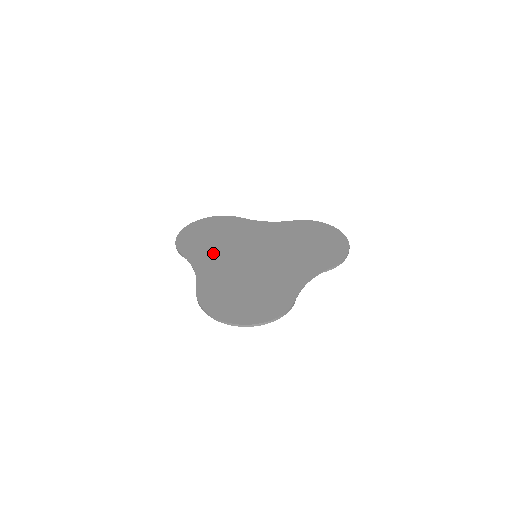
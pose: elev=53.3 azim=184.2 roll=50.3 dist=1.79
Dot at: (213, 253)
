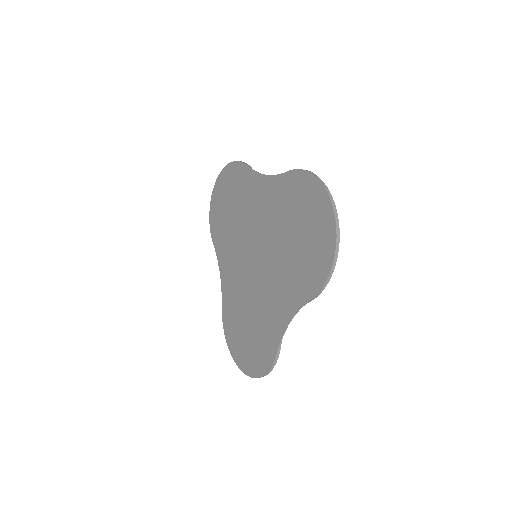
Dot at: (229, 246)
